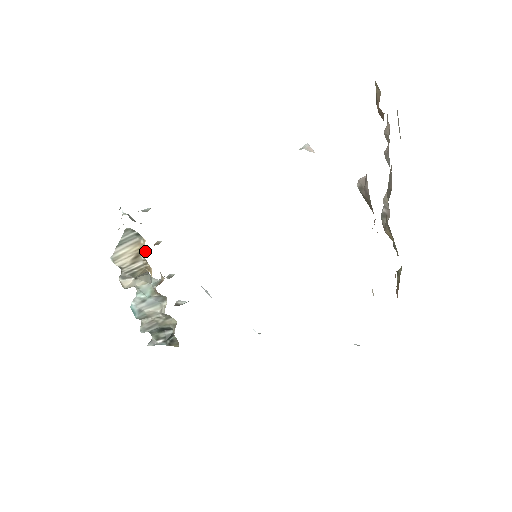
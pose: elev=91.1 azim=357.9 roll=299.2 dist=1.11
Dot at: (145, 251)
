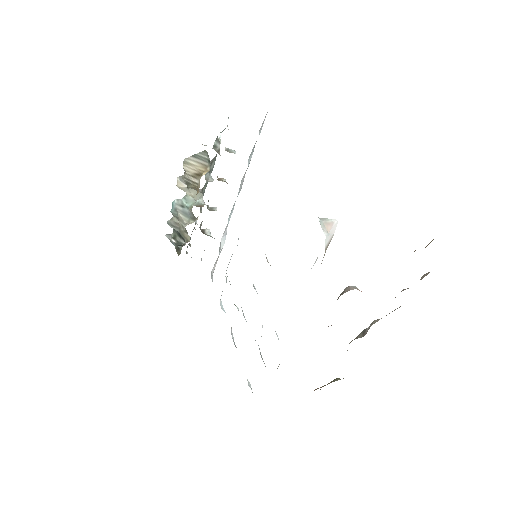
Dot at: occluded
